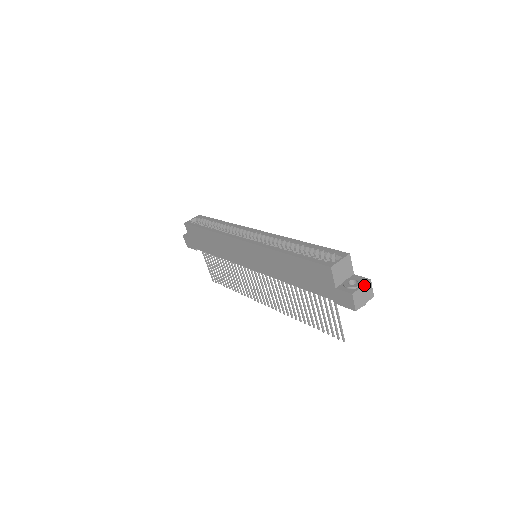
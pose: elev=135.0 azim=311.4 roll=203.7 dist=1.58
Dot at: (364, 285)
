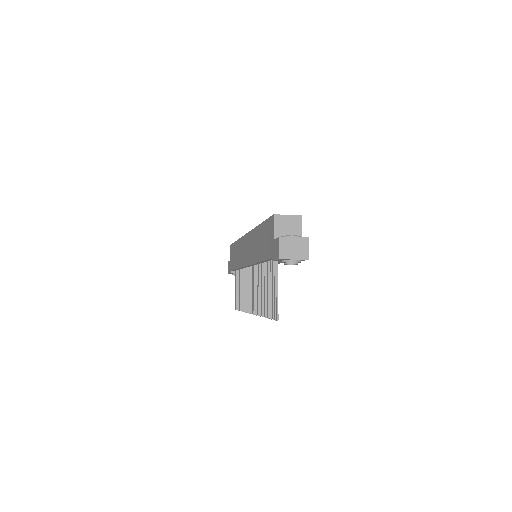
Dot at: (298, 238)
